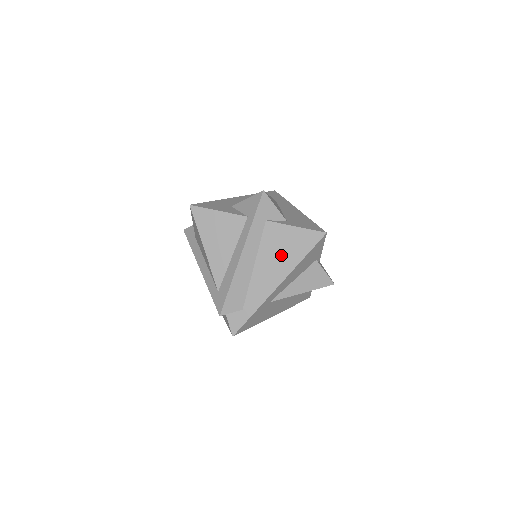
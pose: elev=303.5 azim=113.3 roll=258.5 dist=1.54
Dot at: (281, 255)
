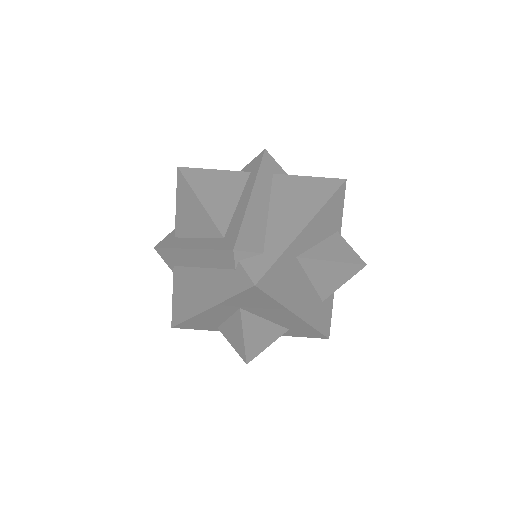
Dot at: (300, 199)
